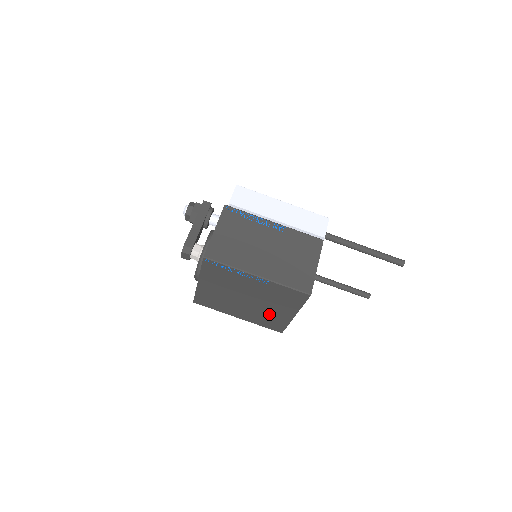
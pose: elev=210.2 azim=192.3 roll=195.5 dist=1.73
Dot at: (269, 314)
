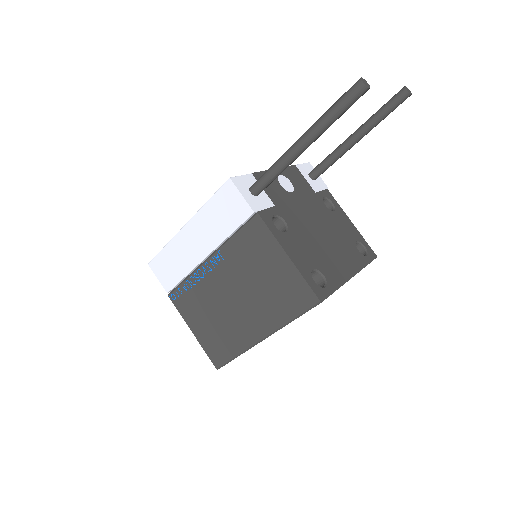
Dot at: occluded
